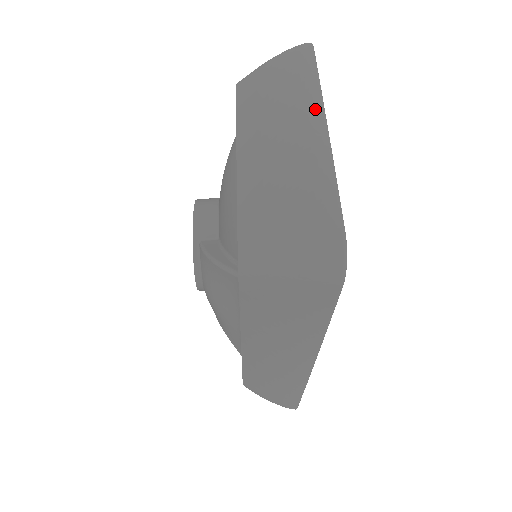
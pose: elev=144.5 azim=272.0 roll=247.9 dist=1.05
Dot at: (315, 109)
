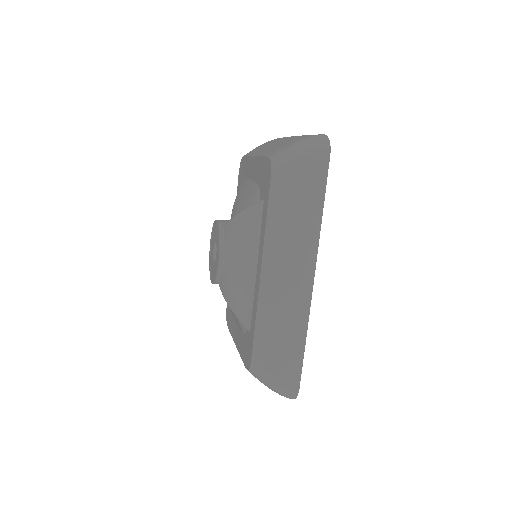
Dot at: occluded
